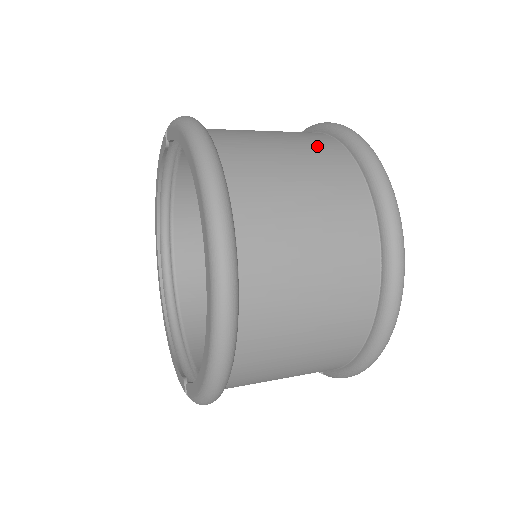
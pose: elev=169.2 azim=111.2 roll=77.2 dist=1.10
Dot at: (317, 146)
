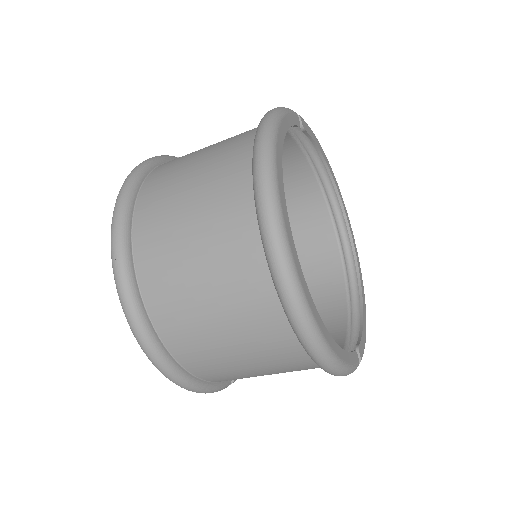
Dot at: (227, 153)
